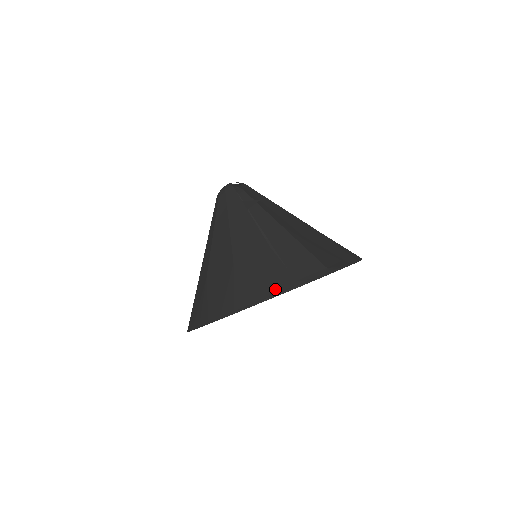
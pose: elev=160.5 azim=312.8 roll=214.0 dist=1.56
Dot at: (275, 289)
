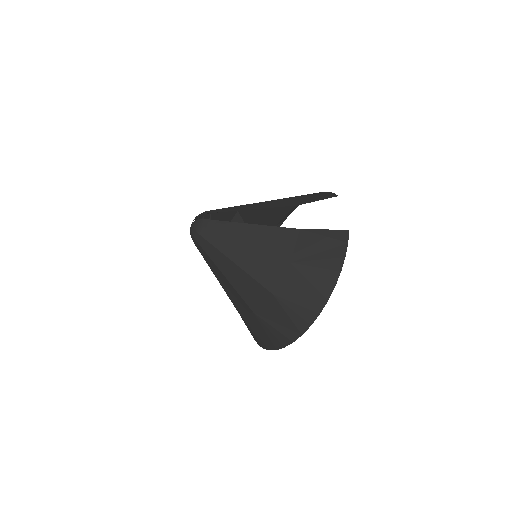
Dot at: (343, 247)
